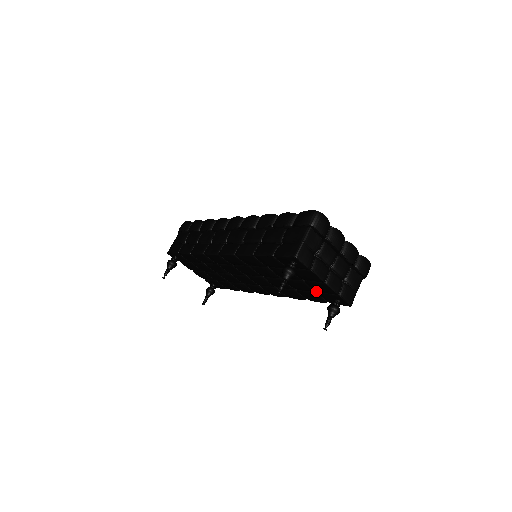
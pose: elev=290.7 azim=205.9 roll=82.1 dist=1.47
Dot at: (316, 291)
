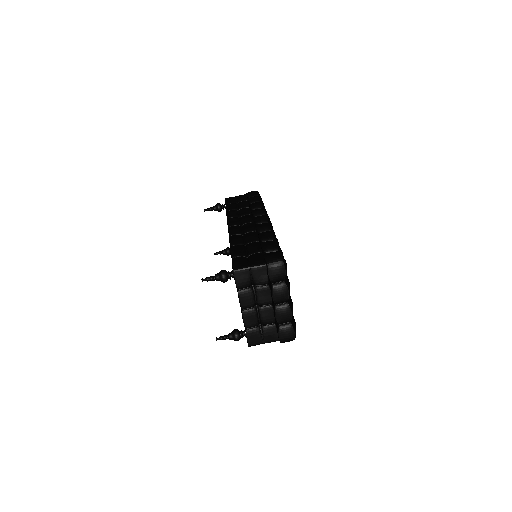
Dot at: occluded
